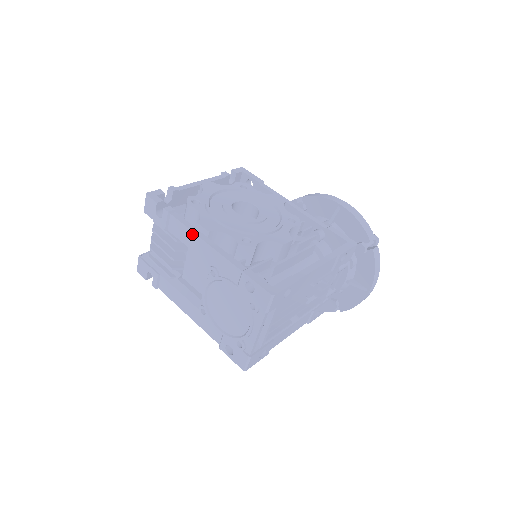
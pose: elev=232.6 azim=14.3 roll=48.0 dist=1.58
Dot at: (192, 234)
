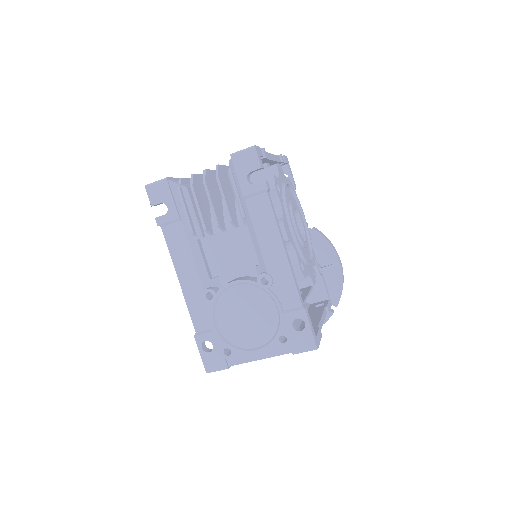
Dot at: (276, 231)
